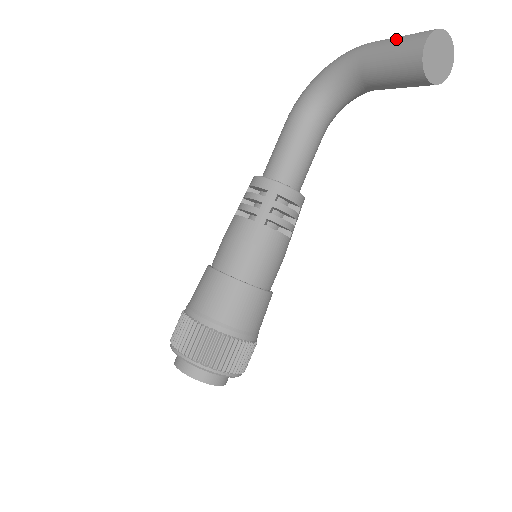
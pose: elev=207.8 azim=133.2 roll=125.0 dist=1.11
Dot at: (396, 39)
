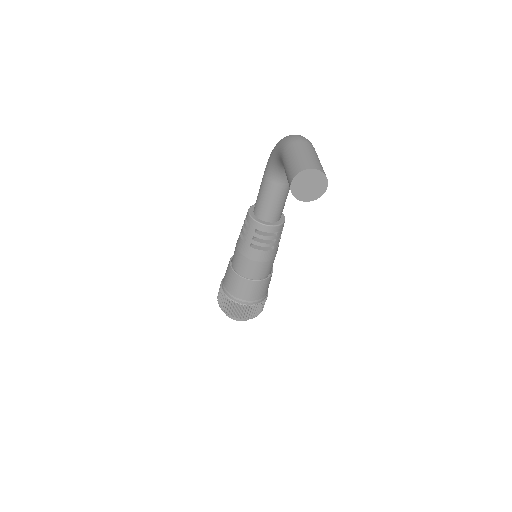
Dot at: (290, 161)
